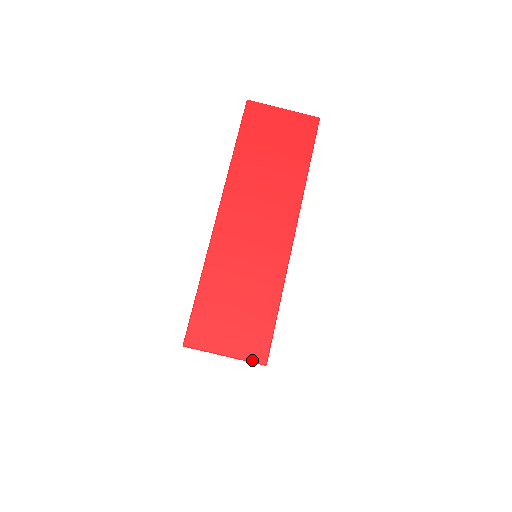
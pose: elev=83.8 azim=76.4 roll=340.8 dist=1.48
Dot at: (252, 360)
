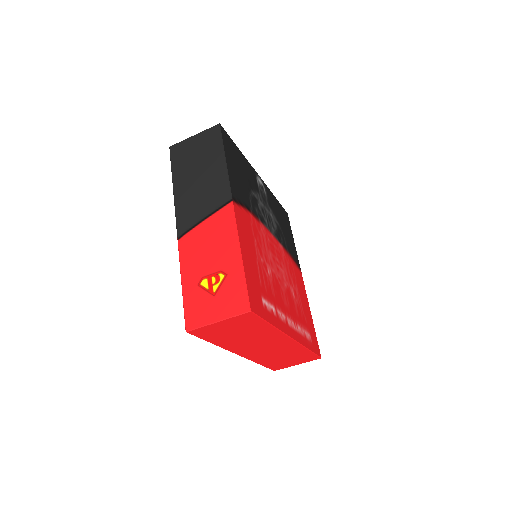
Dot at: occluded
